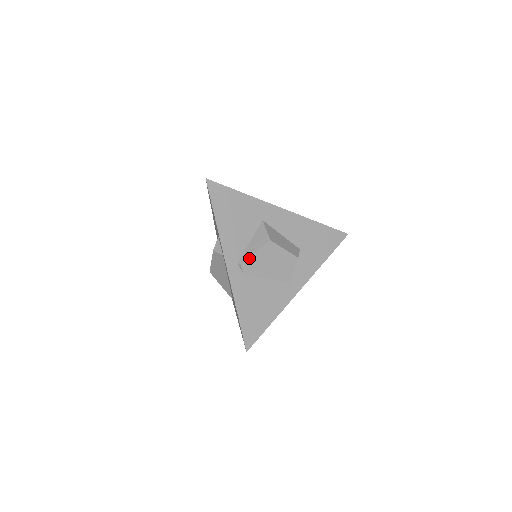
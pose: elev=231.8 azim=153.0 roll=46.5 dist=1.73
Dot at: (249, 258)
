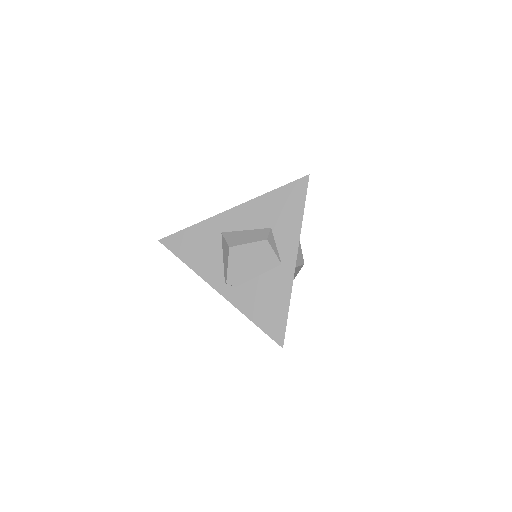
Dot at: (227, 273)
